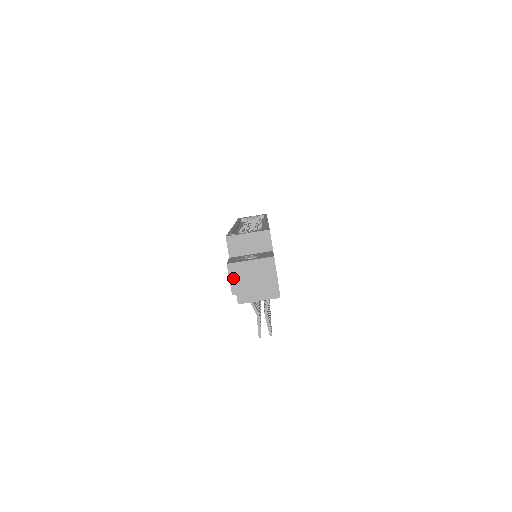
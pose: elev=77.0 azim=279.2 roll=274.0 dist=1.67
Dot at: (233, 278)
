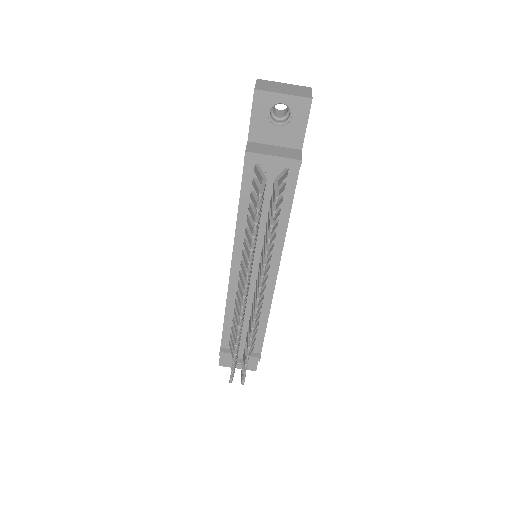
Dot at: (260, 84)
